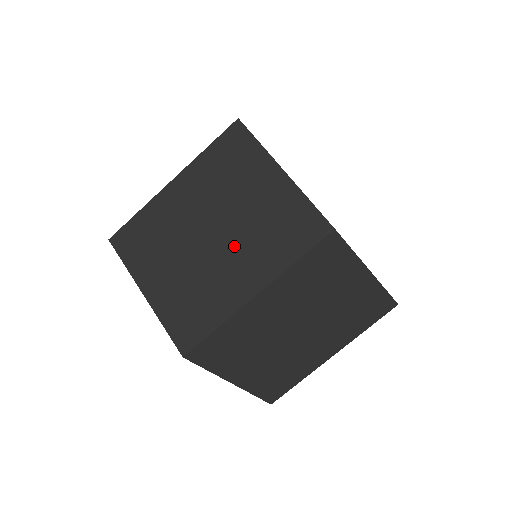
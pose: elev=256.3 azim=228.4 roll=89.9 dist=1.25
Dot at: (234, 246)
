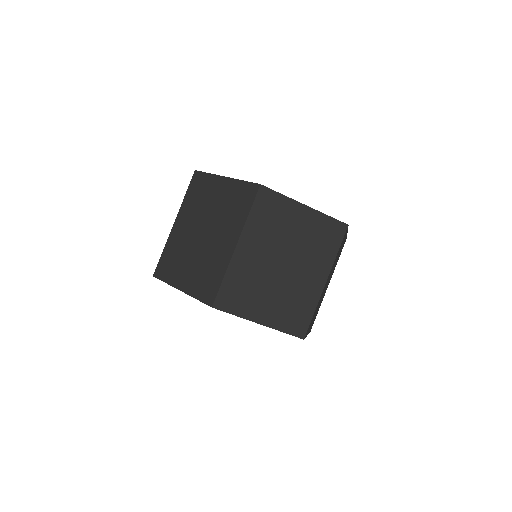
Dot at: (300, 263)
